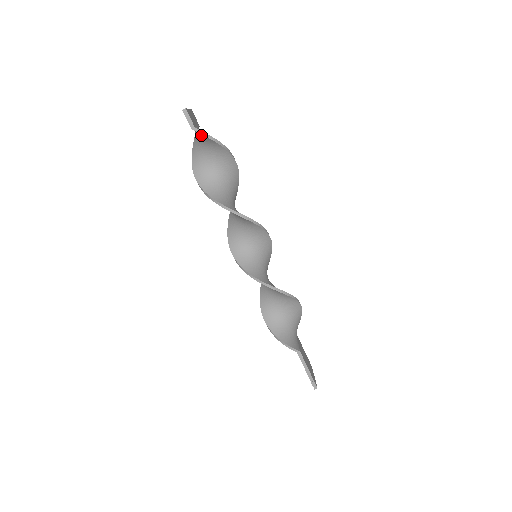
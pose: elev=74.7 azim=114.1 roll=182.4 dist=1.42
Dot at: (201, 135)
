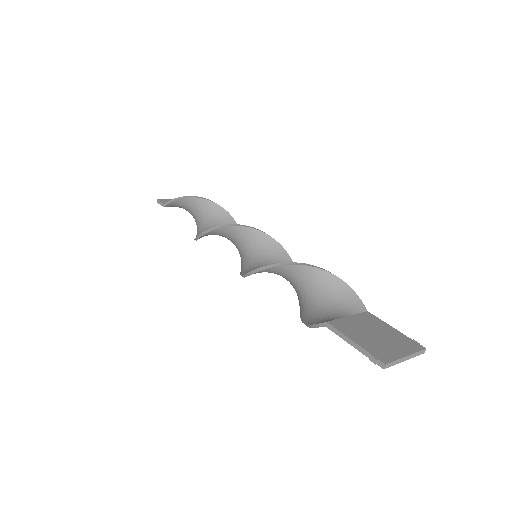
Dot at: (173, 205)
